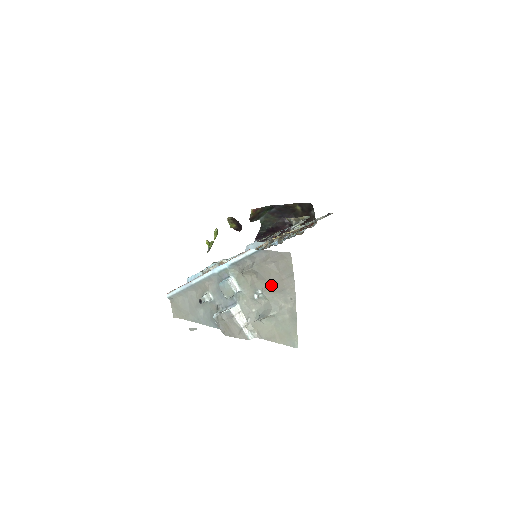
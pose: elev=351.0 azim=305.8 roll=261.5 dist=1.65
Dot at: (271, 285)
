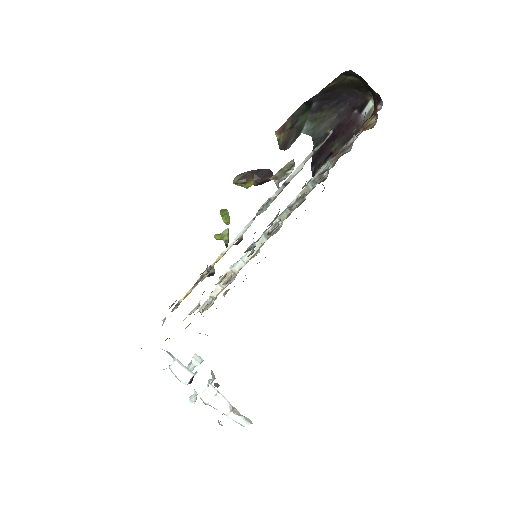
Dot at: occluded
